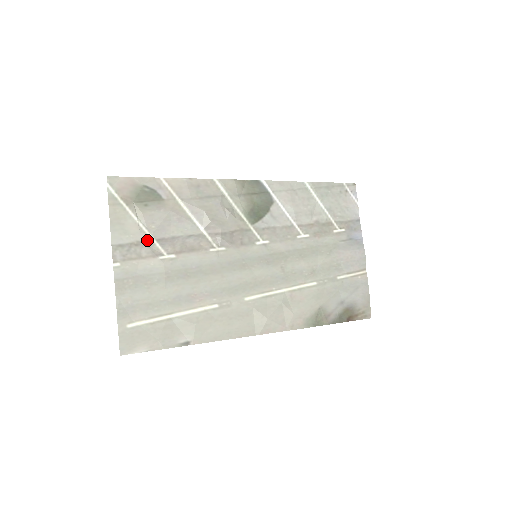
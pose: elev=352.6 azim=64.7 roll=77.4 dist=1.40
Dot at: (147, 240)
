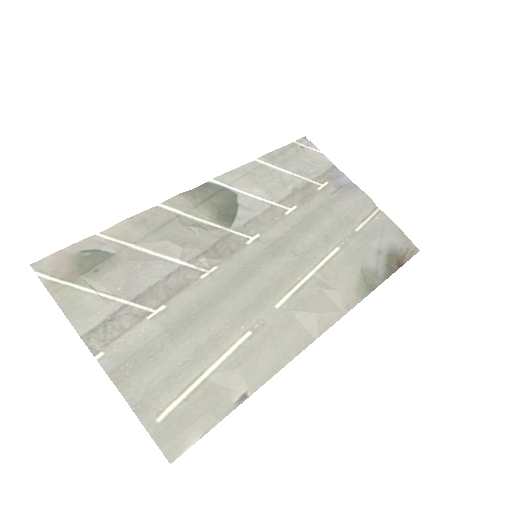
Dot at: (121, 307)
